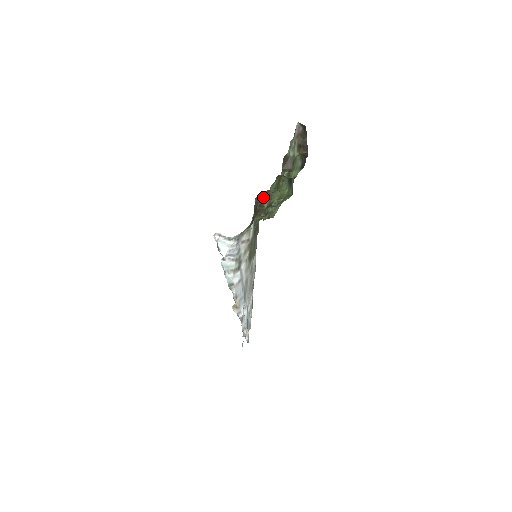
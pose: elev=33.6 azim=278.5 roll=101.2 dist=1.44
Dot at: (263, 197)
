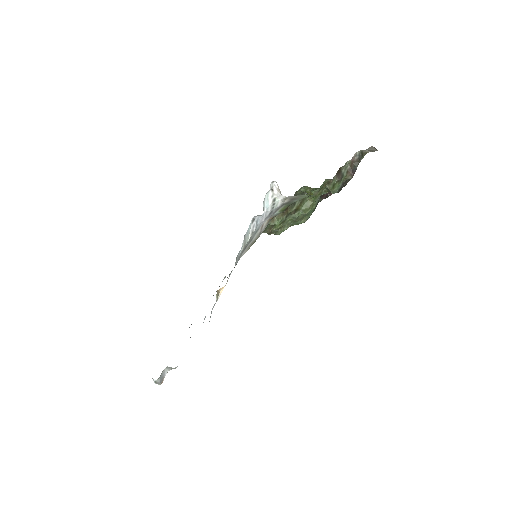
Dot at: occluded
